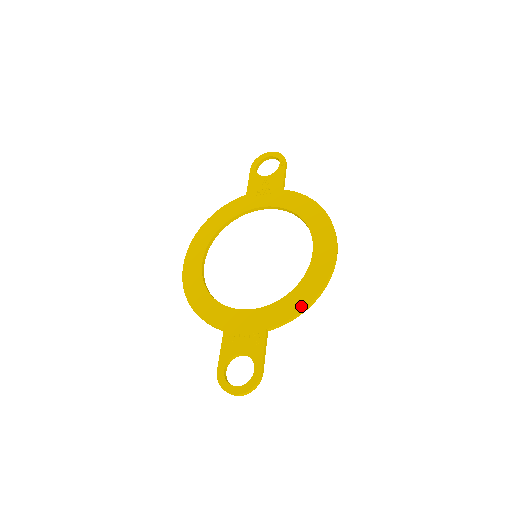
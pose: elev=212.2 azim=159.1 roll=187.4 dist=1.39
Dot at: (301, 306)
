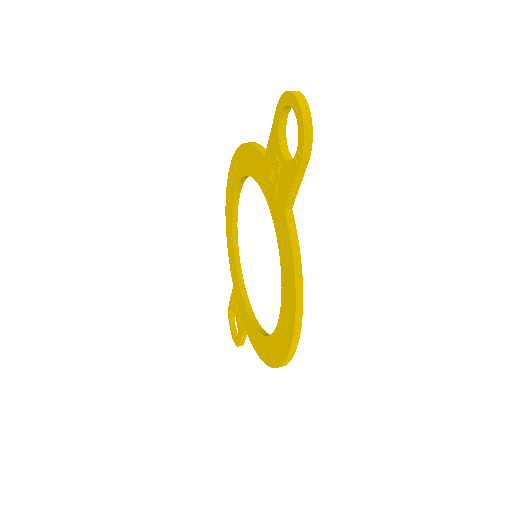
Dot at: (258, 351)
